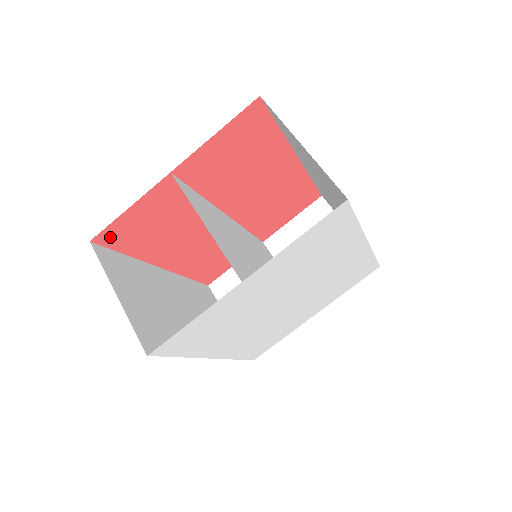
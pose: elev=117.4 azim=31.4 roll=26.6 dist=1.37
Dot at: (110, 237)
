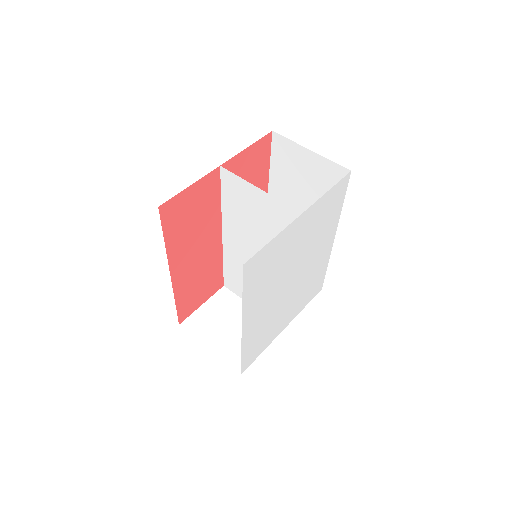
Dot at: (168, 211)
